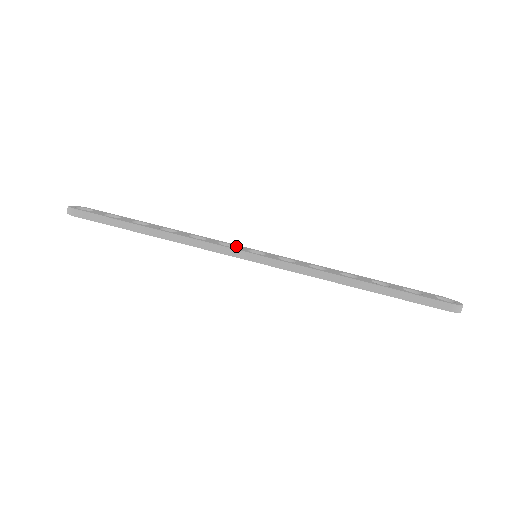
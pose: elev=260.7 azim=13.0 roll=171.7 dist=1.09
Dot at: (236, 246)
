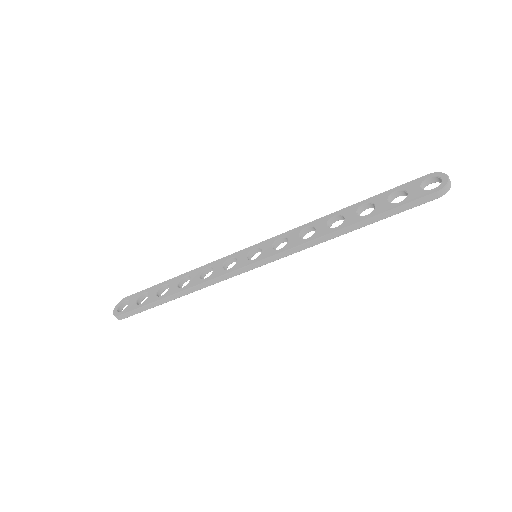
Dot at: (236, 258)
